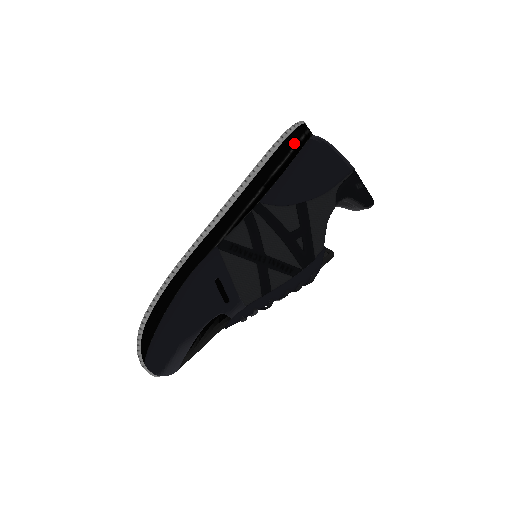
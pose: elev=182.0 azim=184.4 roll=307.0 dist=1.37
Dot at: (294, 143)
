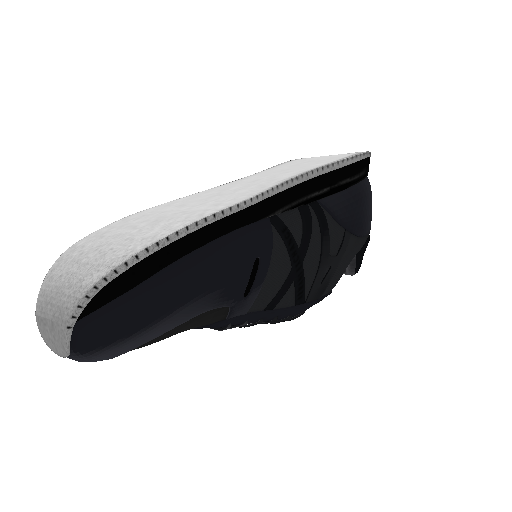
Dot at: (365, 169)
